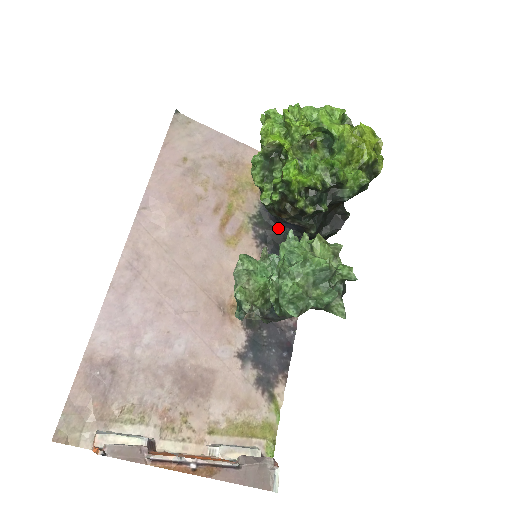
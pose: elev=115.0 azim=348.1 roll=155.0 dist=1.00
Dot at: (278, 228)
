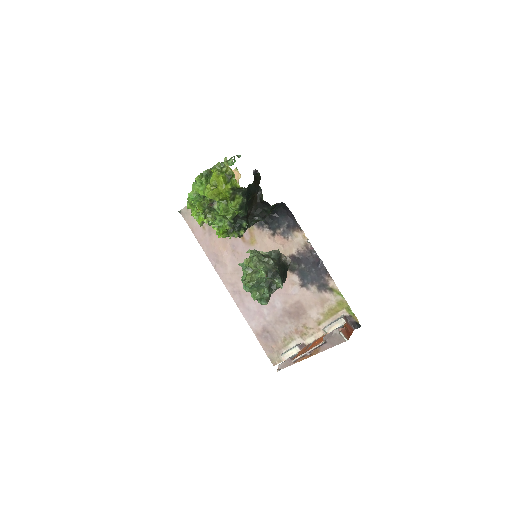
Dot at: occluded
